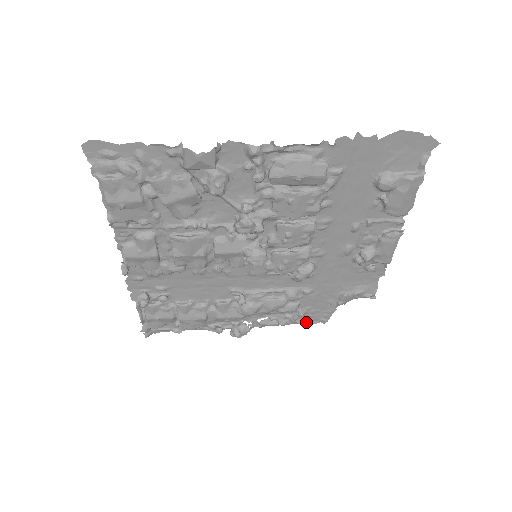
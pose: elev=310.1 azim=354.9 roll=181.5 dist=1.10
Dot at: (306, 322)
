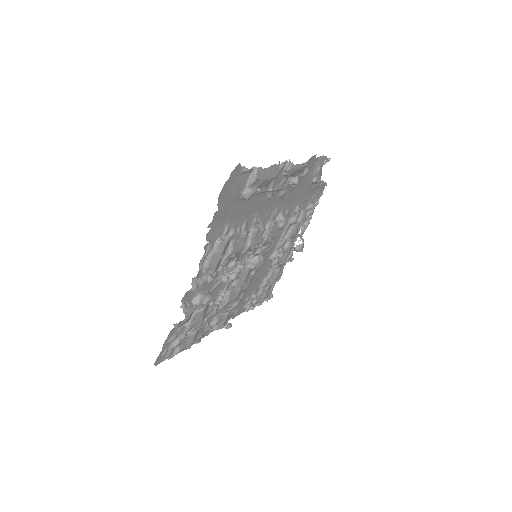
Dot at: occluded
